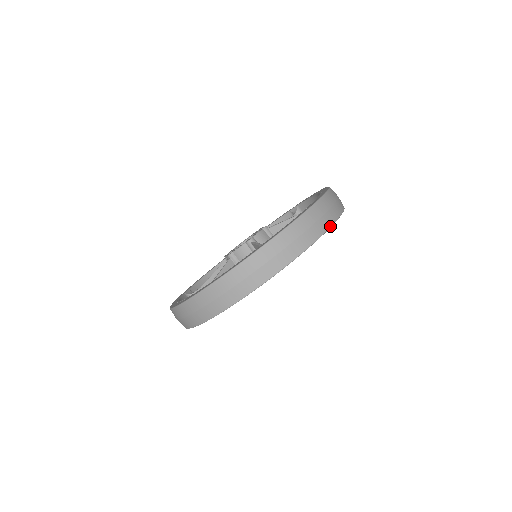
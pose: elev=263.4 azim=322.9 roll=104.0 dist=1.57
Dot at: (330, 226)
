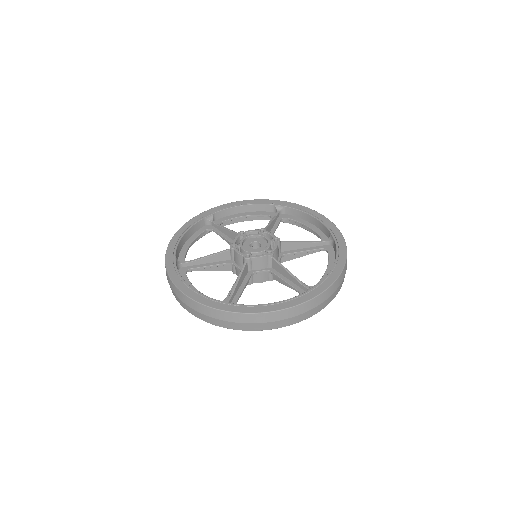
Dot at: occluded
